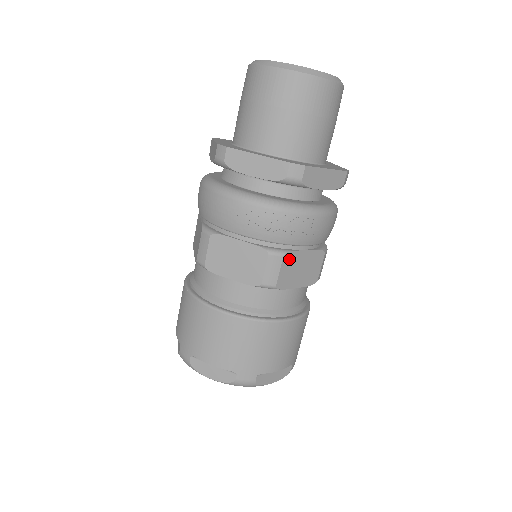
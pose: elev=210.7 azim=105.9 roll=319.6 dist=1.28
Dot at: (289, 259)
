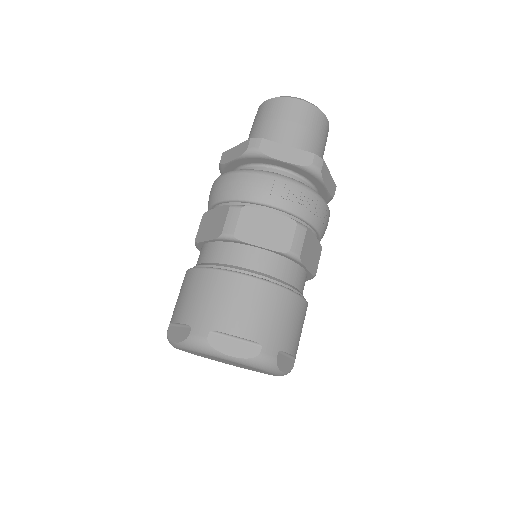
Dot at: (308, 235)
